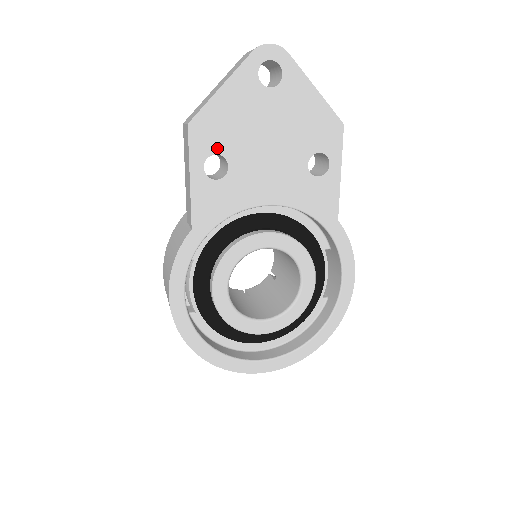
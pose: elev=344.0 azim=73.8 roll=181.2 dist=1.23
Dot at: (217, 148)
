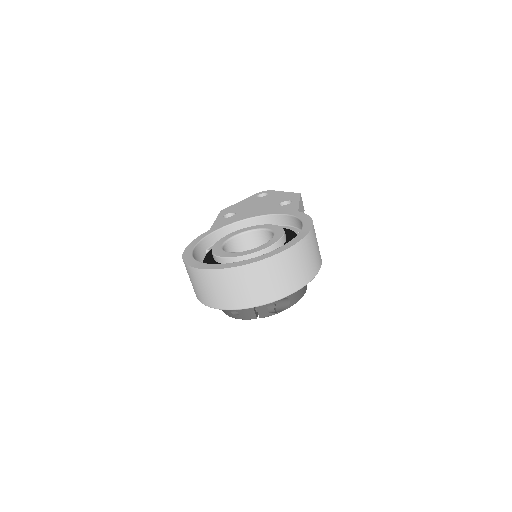
Dot at: (232, 212)
